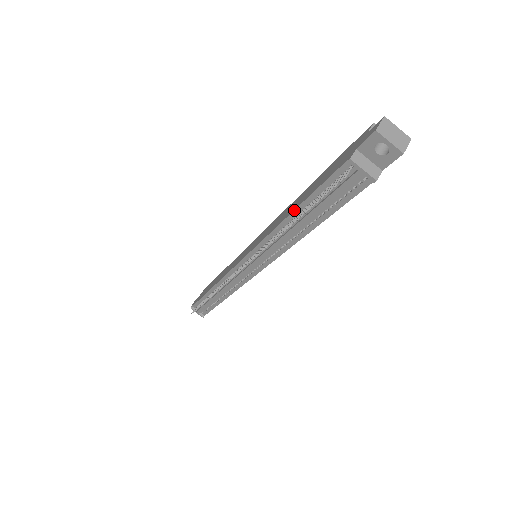
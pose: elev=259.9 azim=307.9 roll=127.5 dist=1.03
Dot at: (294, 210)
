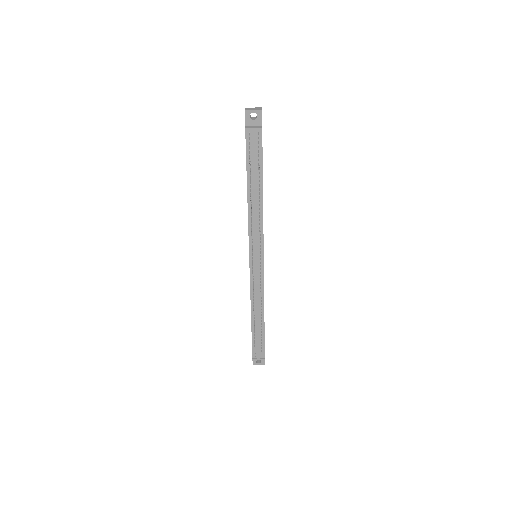
Dot at: (247, 186)
